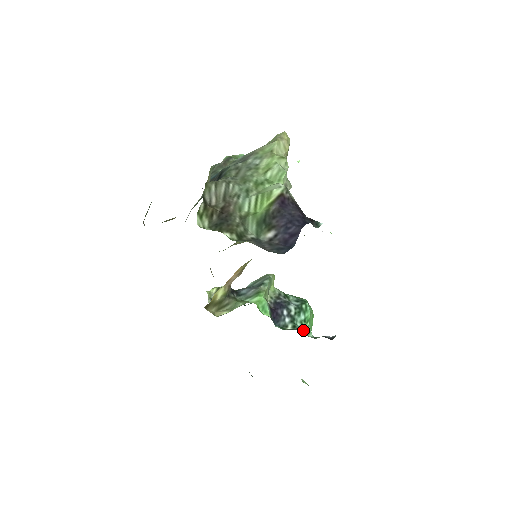
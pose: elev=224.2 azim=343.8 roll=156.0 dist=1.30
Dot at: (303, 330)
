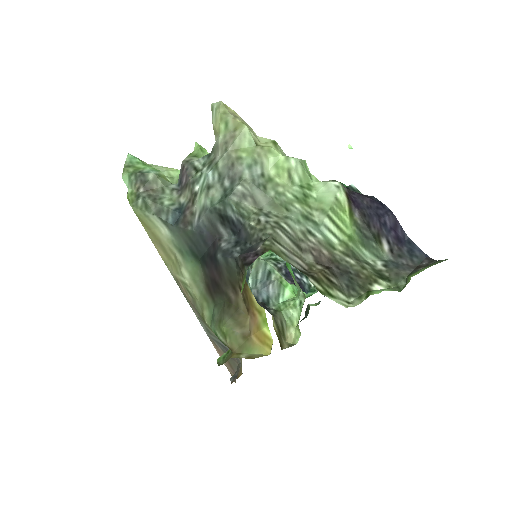
Dot at: occluded
